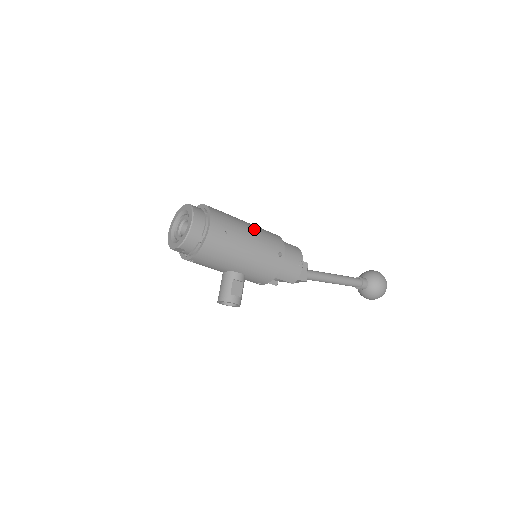
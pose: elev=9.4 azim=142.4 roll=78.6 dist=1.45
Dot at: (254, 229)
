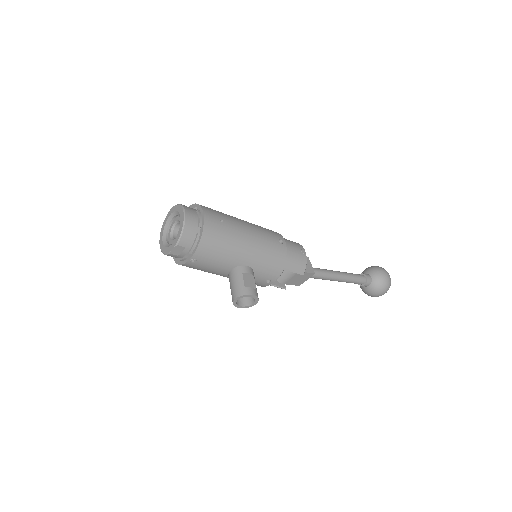
Dot at: (247, 222)
